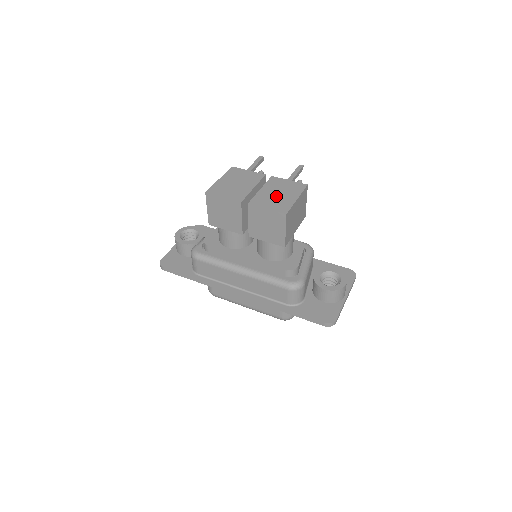
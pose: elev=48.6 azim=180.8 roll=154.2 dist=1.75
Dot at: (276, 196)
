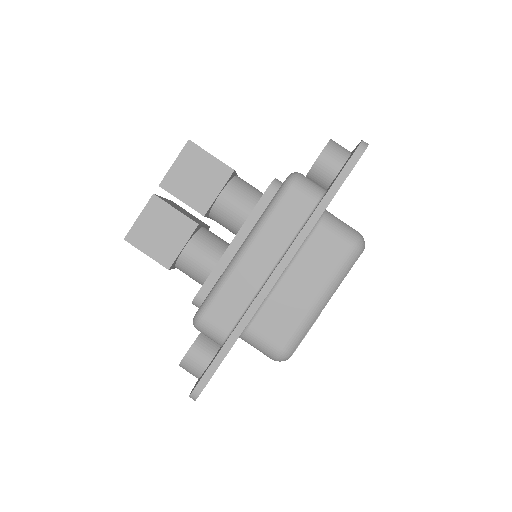
Dot at: occluded
